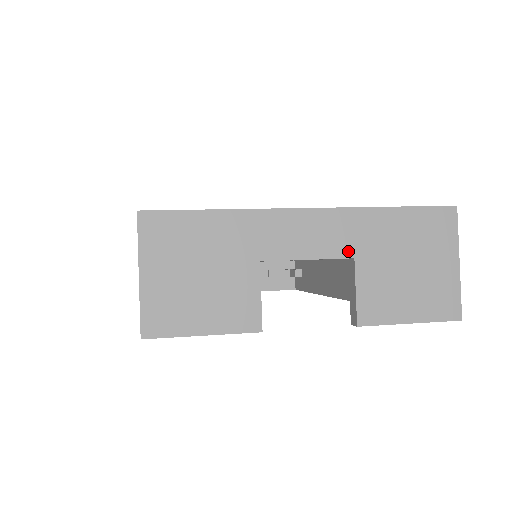
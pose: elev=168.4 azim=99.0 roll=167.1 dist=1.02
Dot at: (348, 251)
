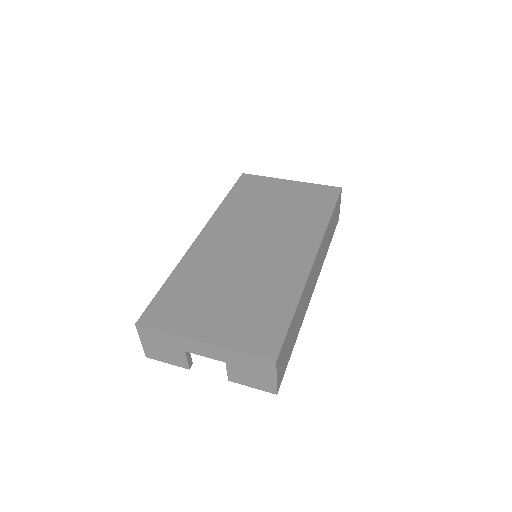
Dot at: (222, 360)
